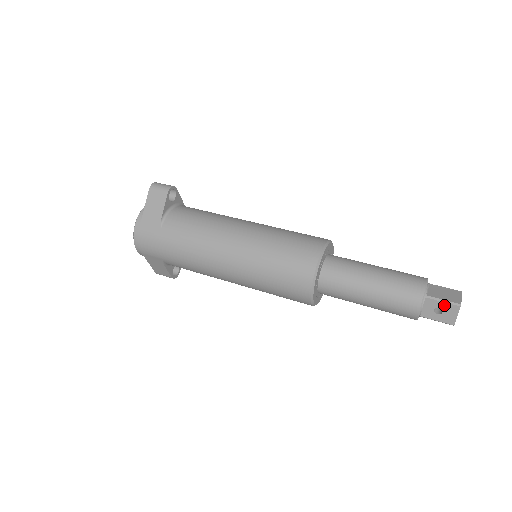
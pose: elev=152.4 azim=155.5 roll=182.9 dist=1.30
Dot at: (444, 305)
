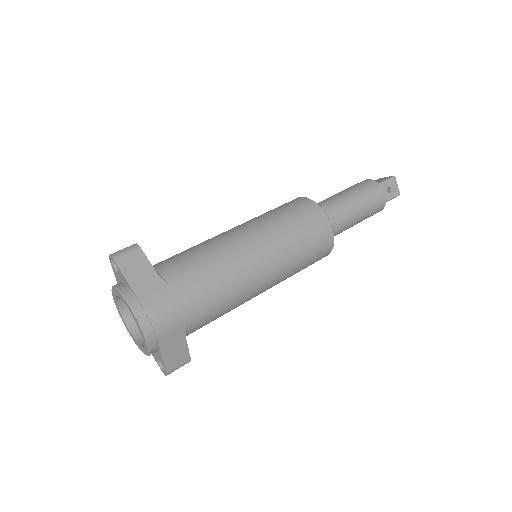
Dot at: (389, 183)
